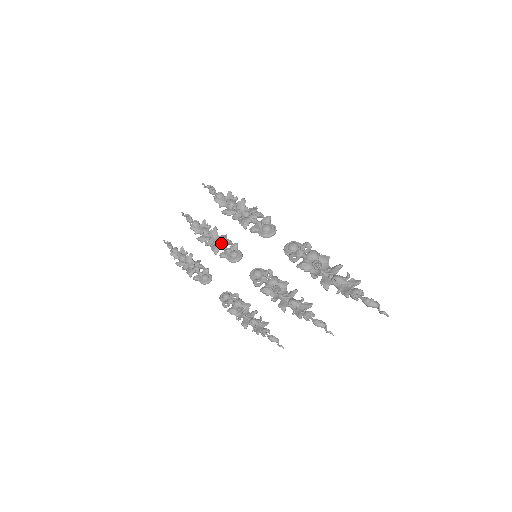
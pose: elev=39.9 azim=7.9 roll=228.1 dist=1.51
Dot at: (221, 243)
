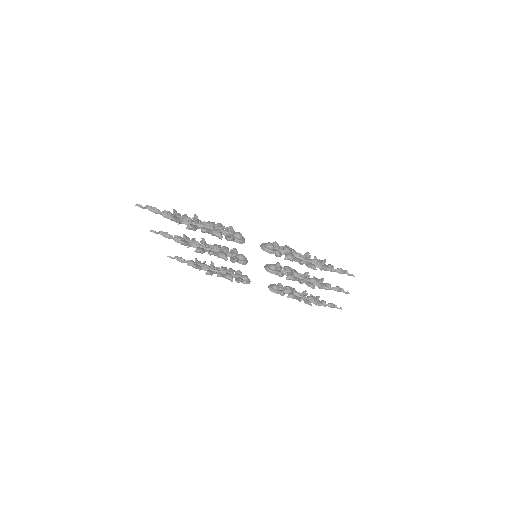
Dot at: (225, 249)
